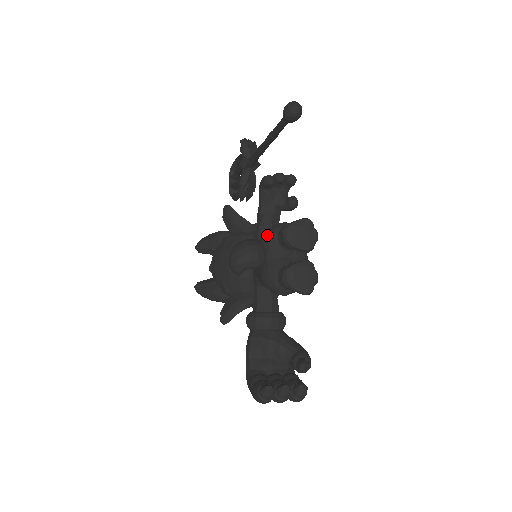
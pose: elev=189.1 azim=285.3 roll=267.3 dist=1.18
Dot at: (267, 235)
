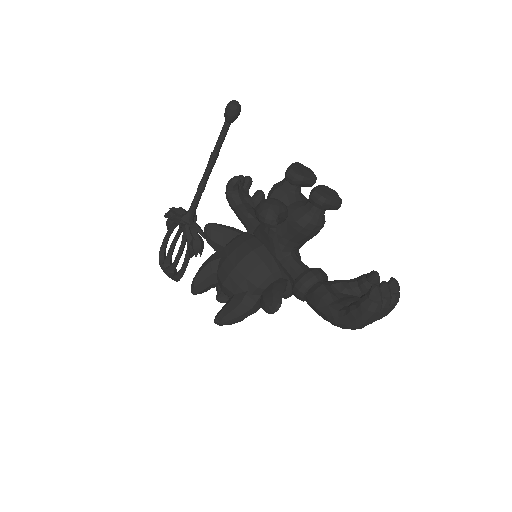
Dot at: (274, 191)
